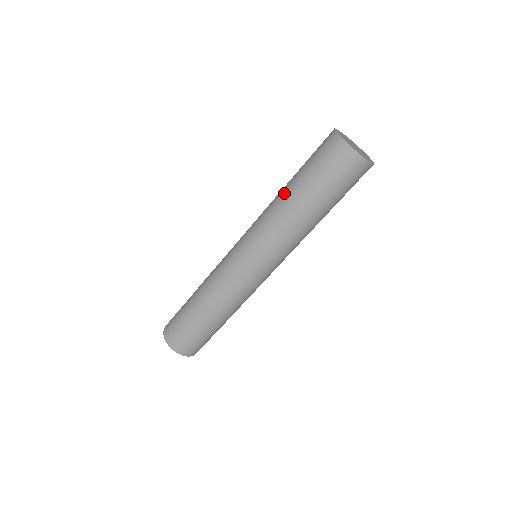
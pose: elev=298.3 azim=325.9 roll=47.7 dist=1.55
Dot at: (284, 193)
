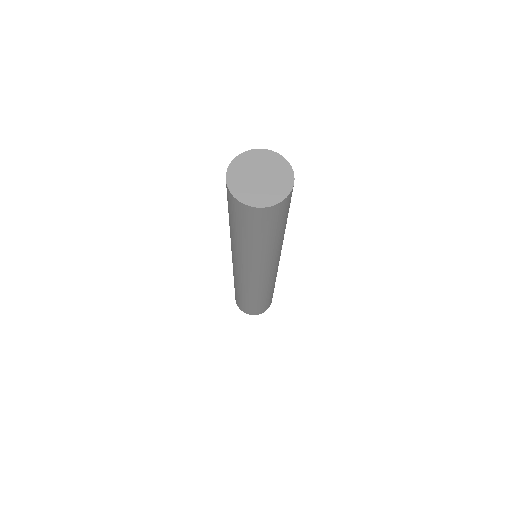
Dot at: (243, 246)
